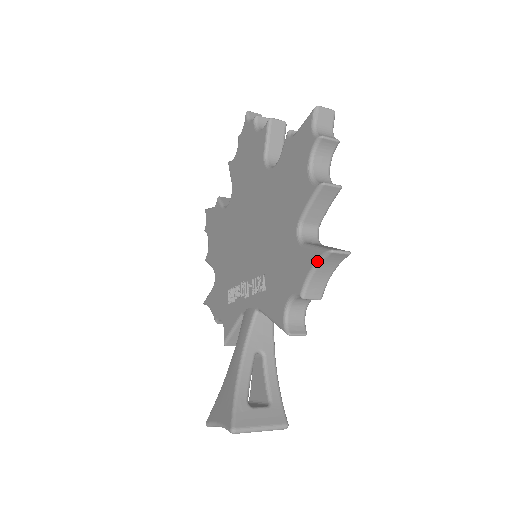
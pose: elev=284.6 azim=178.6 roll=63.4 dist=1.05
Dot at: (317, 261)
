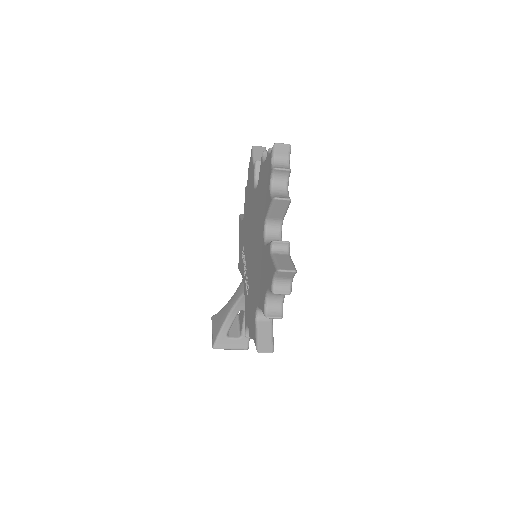
Dot at: occluded
